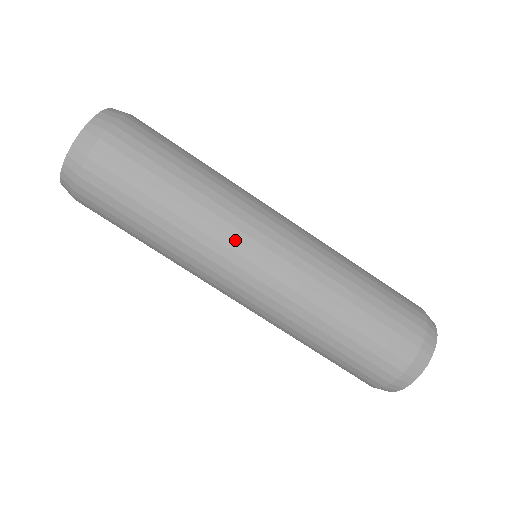
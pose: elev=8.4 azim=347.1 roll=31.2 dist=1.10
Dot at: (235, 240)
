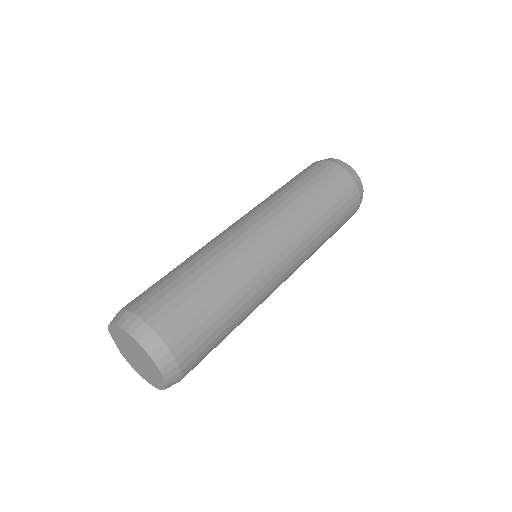
Dot at: (271, 286)
